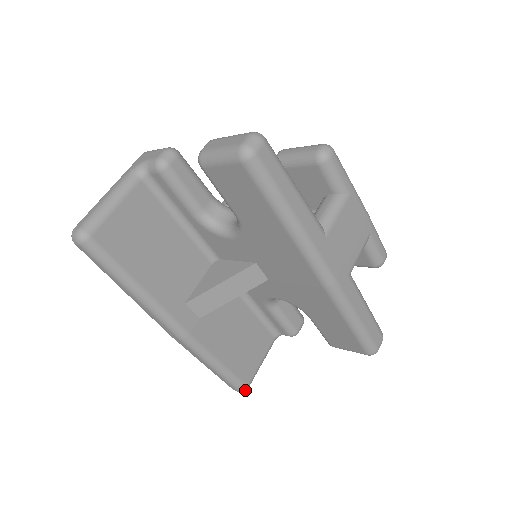
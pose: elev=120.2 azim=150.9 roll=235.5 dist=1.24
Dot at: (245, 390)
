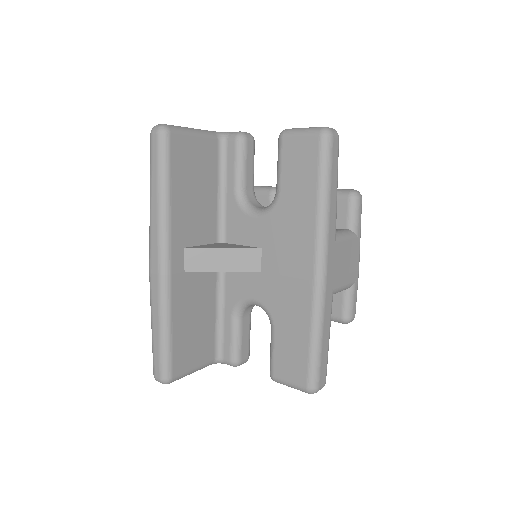
Dot at: (167, 381)
